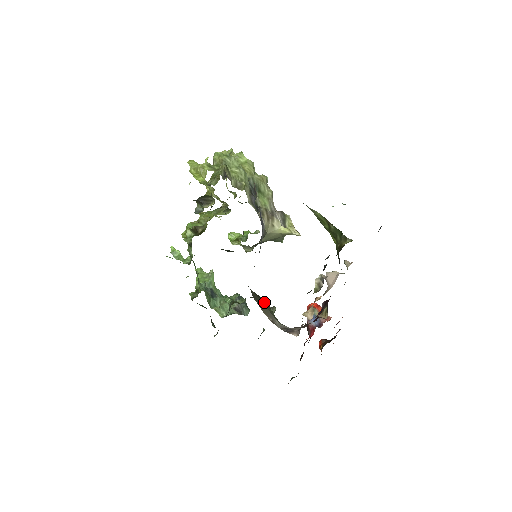
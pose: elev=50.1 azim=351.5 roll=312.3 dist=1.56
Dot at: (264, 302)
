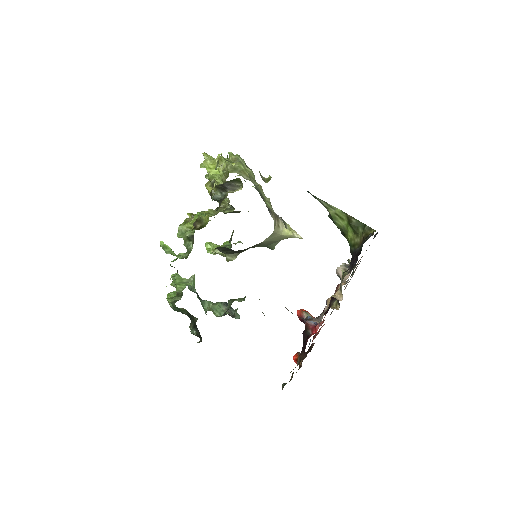
Dot at: occluded
